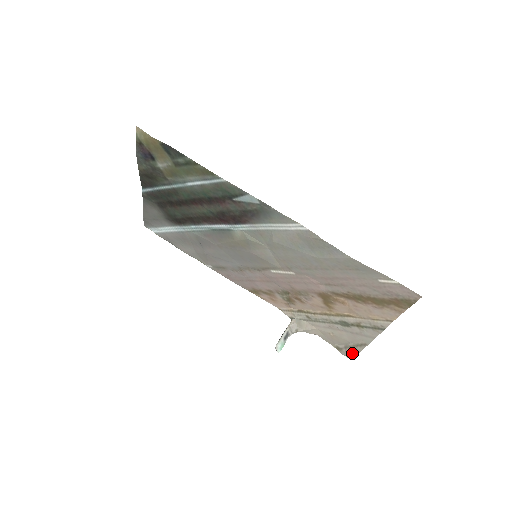
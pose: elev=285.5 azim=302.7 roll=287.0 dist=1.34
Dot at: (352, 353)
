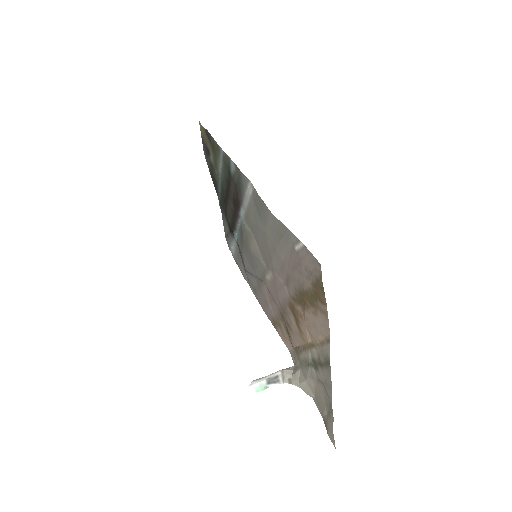
Dot at: (331, 430)
